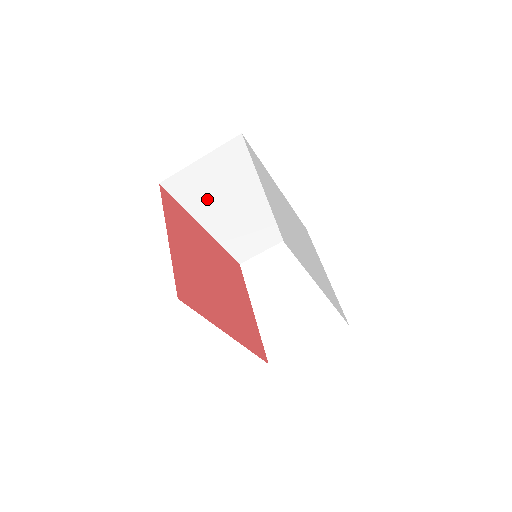
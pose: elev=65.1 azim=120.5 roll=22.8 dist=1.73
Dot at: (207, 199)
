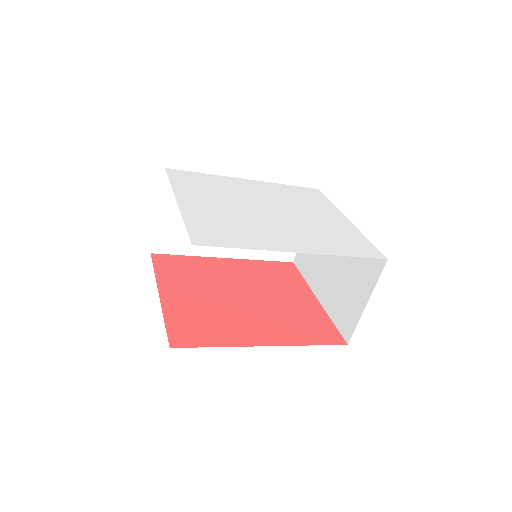
Dot at: occluded
